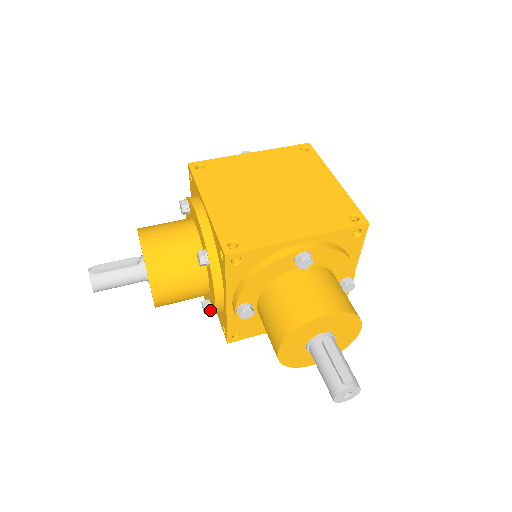
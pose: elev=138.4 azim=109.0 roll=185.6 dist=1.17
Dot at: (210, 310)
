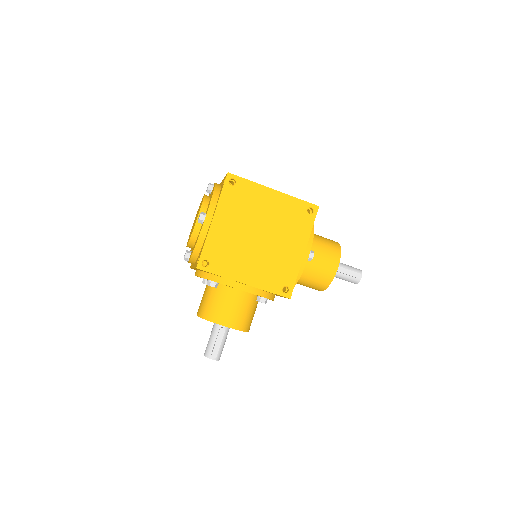
Dot at: occluded
